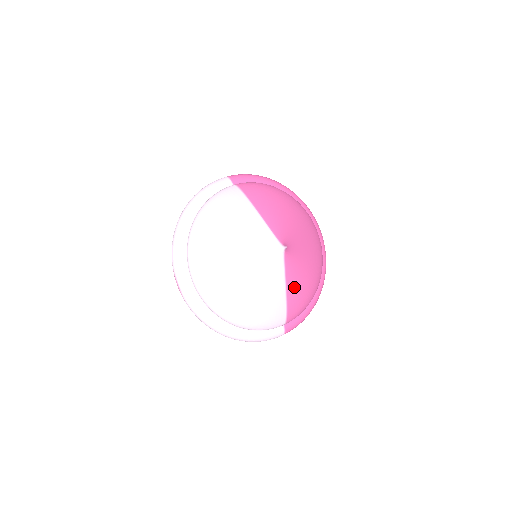
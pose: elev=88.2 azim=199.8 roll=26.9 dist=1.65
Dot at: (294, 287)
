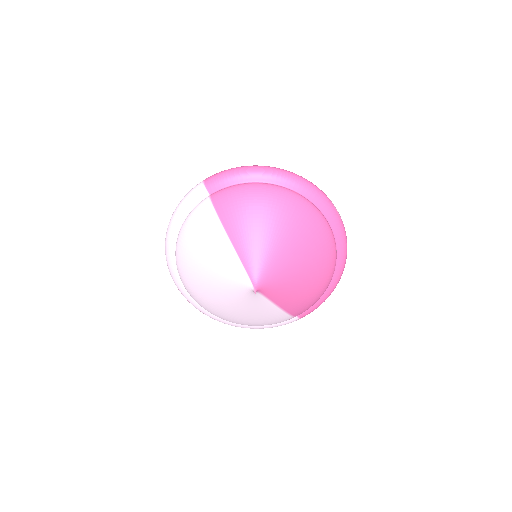
Dot at: (289, 301)
